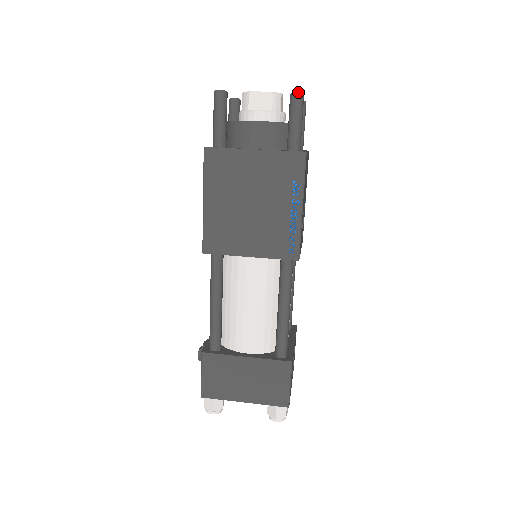
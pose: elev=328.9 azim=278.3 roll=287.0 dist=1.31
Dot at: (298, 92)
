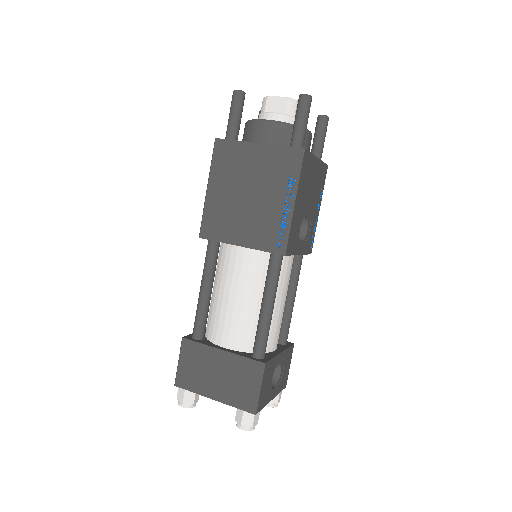
Dot at: (305, 94)
